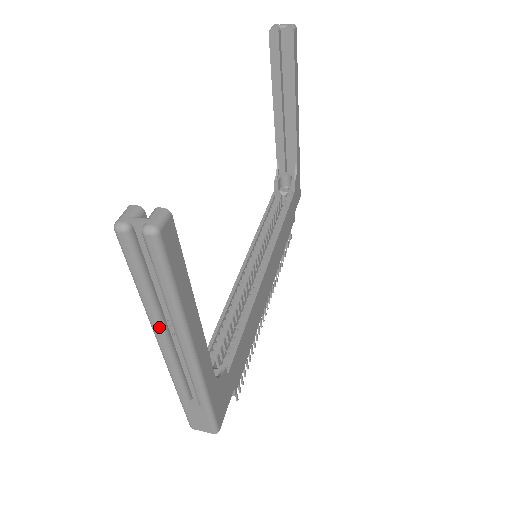
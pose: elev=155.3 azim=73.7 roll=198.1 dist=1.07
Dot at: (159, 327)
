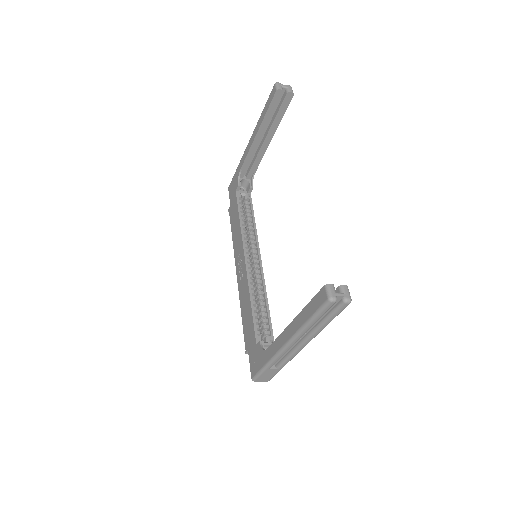
Dot at: occluded
